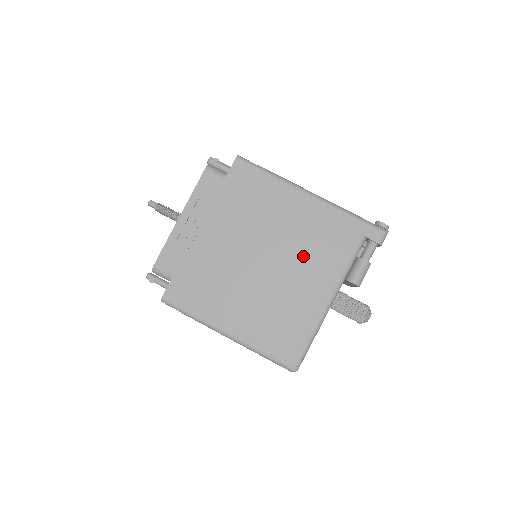
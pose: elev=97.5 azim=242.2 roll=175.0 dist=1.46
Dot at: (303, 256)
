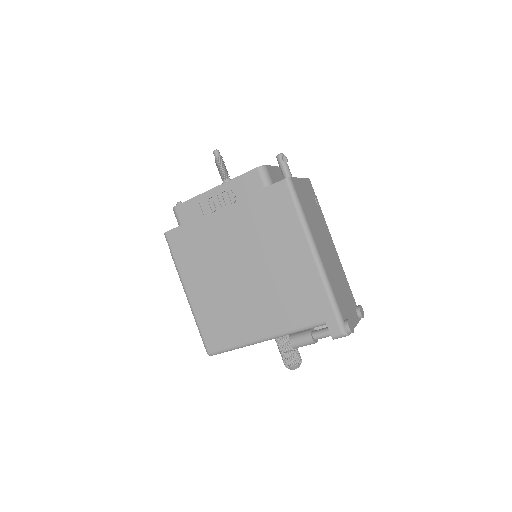
Dot at: (272, 293)
